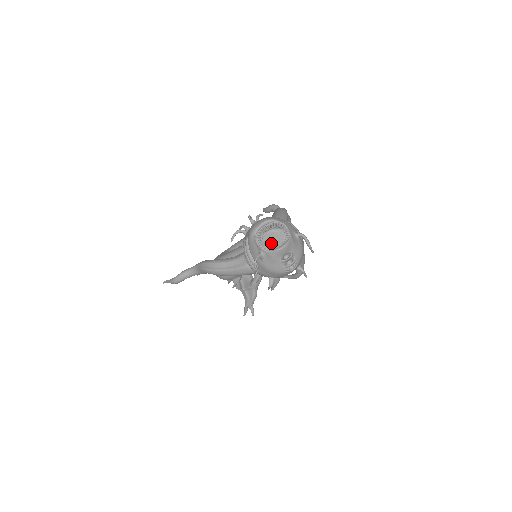
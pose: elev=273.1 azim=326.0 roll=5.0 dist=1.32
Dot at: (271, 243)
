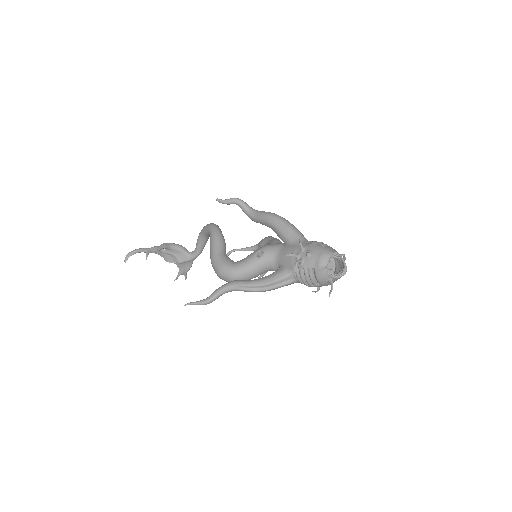
Dot at: occluded
